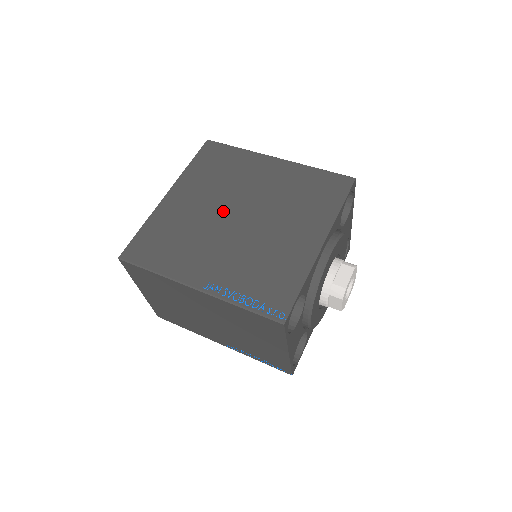
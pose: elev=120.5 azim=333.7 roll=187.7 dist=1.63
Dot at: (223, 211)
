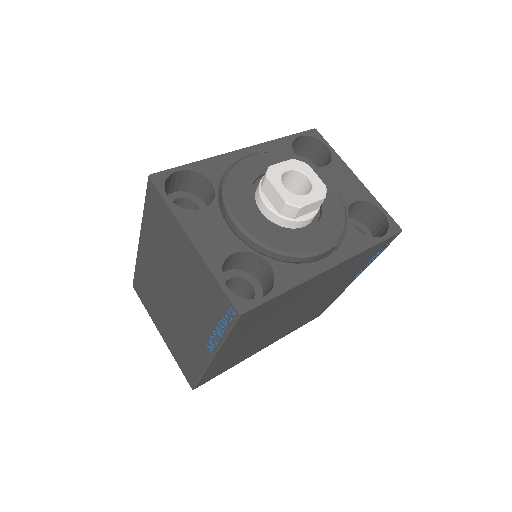
Dot at: occluded
